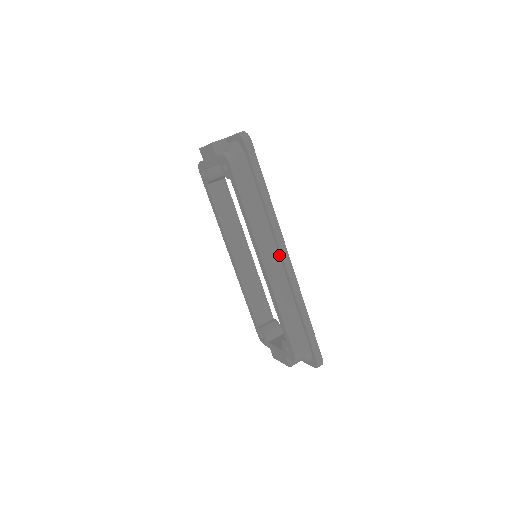
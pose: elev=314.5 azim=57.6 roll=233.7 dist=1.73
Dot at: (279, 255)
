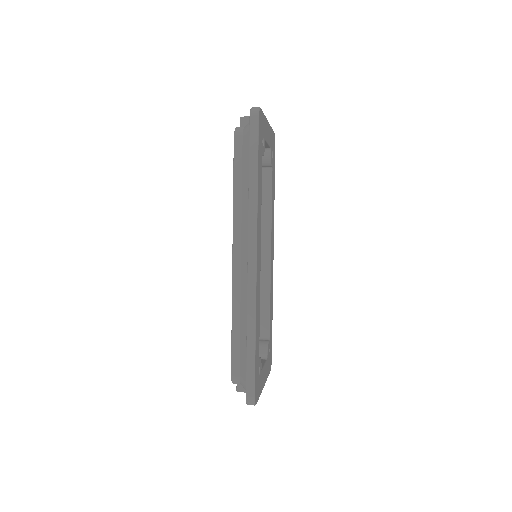
Dot at: (248, 254)
